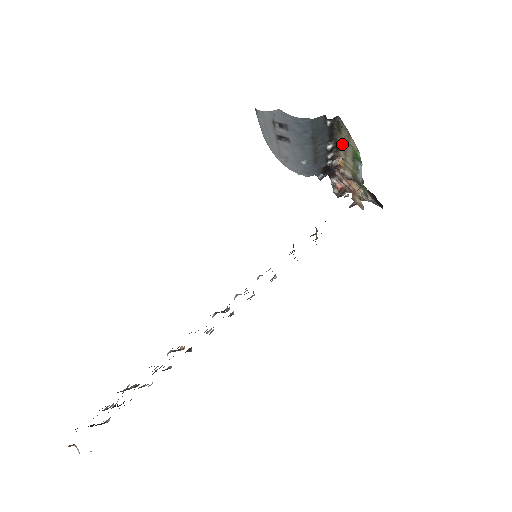
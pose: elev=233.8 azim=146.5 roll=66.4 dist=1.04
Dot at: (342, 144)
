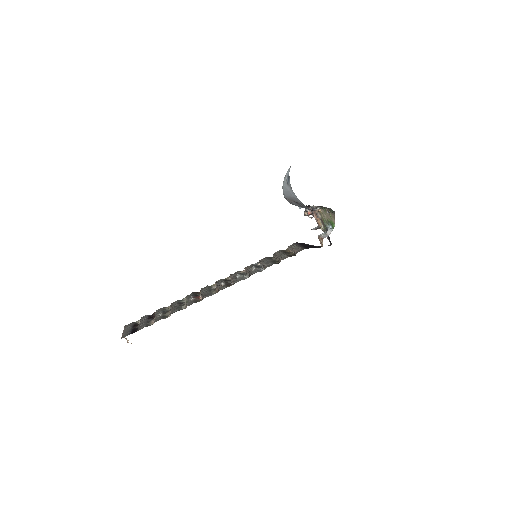
Dot at: occluded
